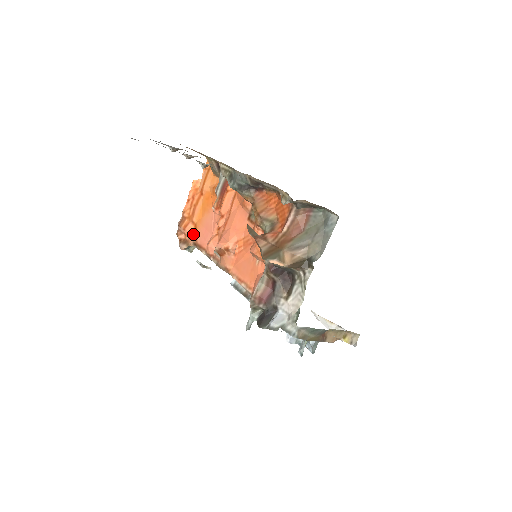
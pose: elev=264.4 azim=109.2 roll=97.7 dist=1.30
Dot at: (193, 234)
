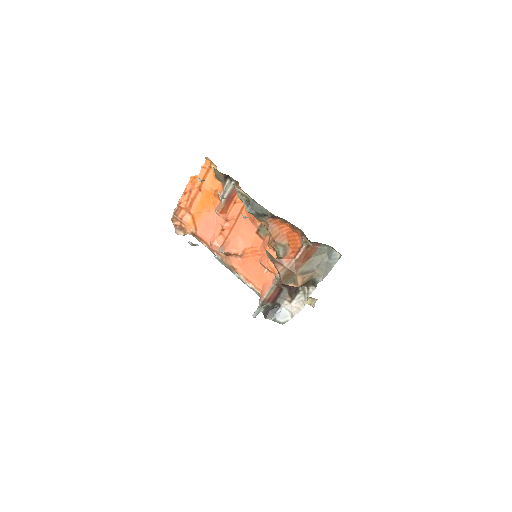
Dot at: (191, 225)
